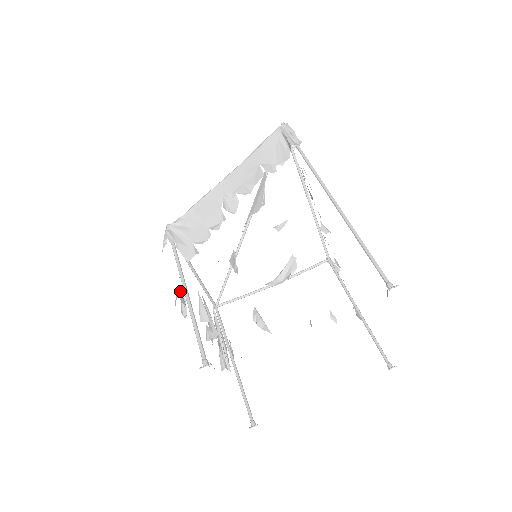
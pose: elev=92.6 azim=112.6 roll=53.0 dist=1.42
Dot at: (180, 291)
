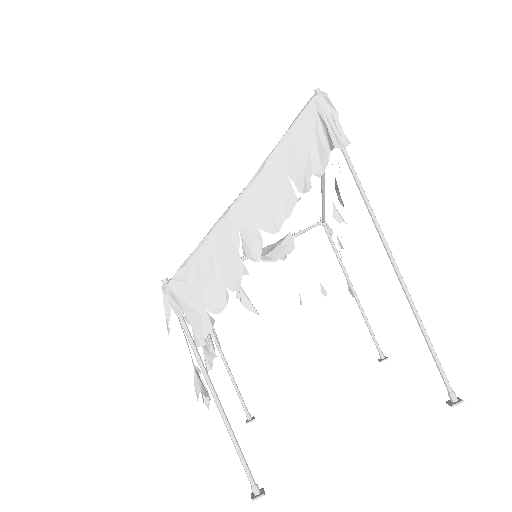
Dot at: (199, 378)
